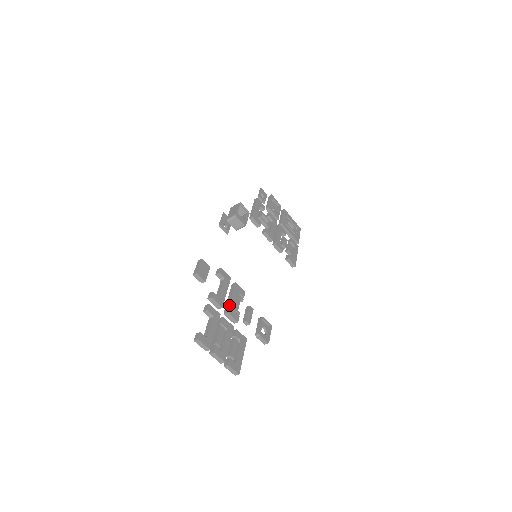
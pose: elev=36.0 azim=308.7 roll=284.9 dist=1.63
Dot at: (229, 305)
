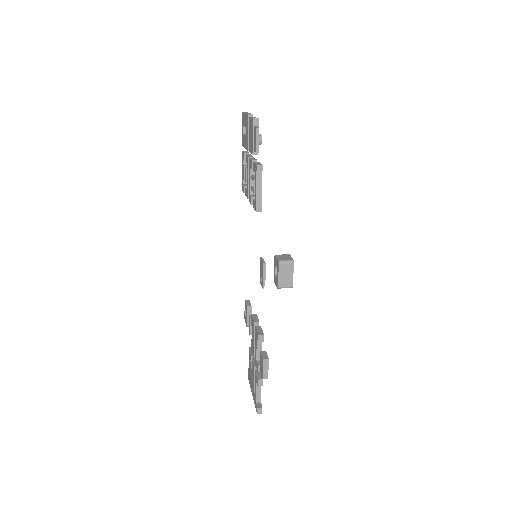
Dot at: occluded
